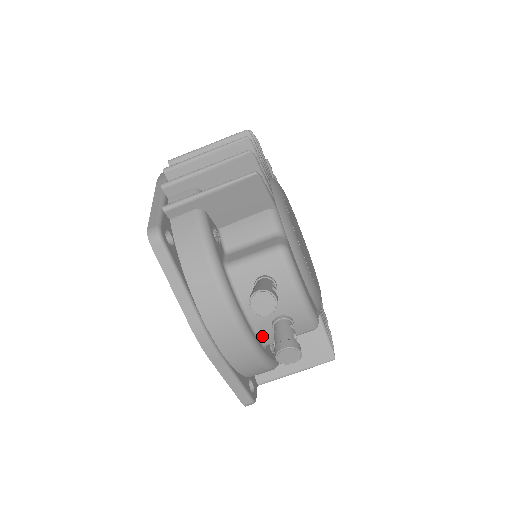
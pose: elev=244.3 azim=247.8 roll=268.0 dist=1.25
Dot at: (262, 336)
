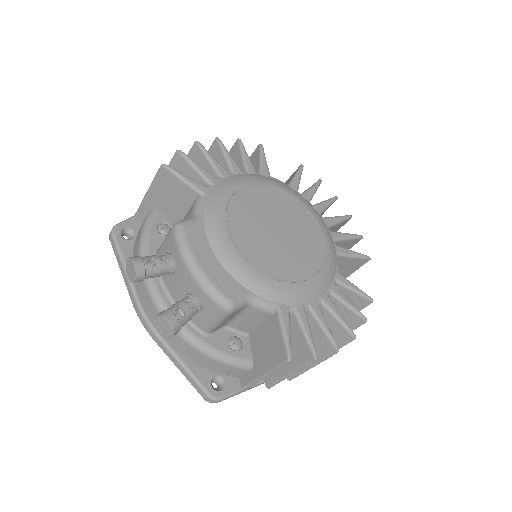
Dot at: (191, 319)
